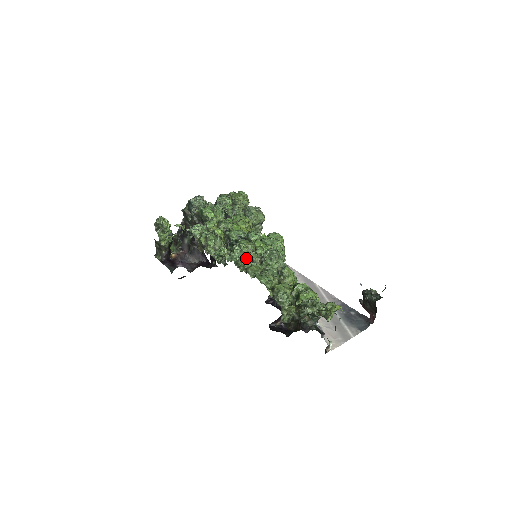
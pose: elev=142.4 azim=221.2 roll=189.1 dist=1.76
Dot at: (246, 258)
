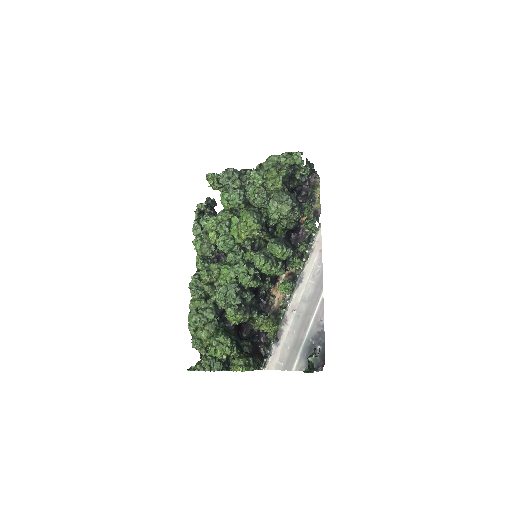
Dot at: (196, 290)
